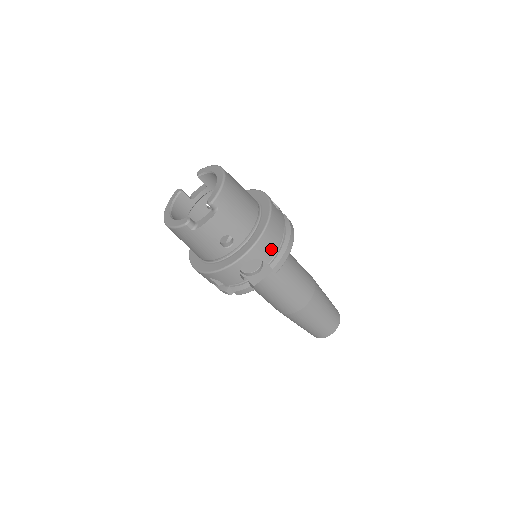
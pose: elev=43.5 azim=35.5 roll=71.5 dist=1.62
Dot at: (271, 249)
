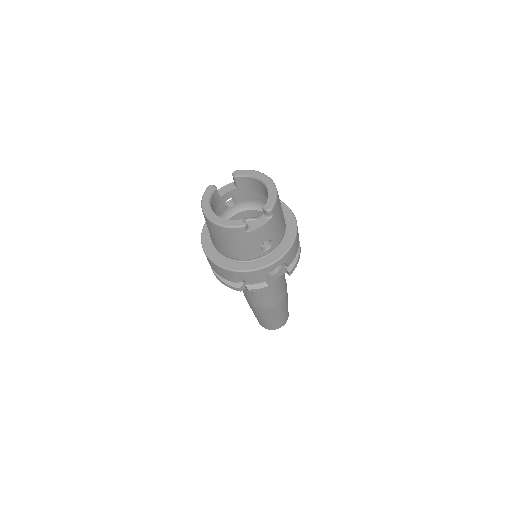
Dot at: (294, 255)
